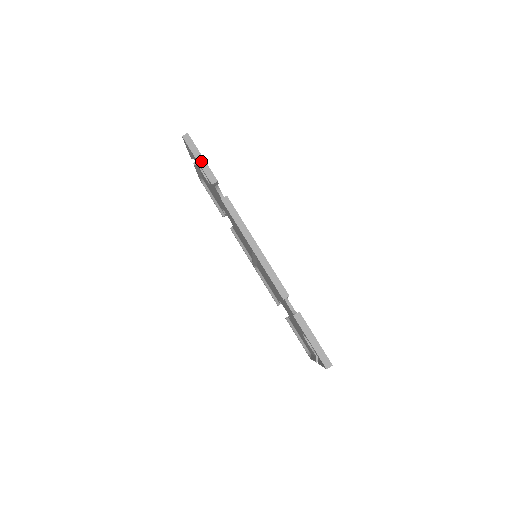
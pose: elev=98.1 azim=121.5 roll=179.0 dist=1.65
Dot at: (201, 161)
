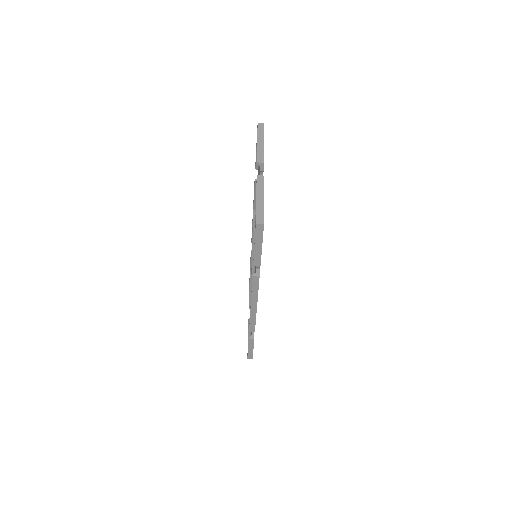
Dot at: (258, 248)
